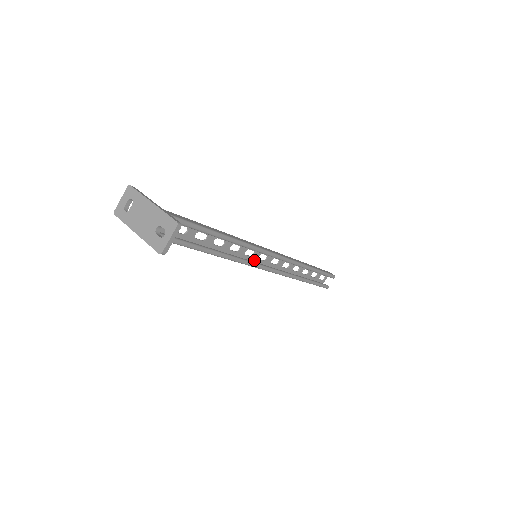
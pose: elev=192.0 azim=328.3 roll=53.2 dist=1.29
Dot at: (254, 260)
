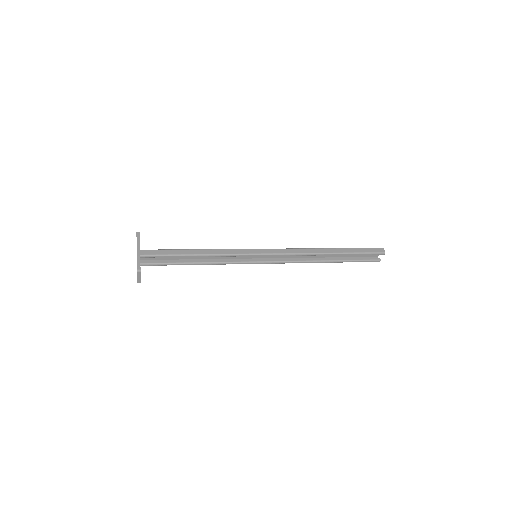
Dot at: (260, 256)
